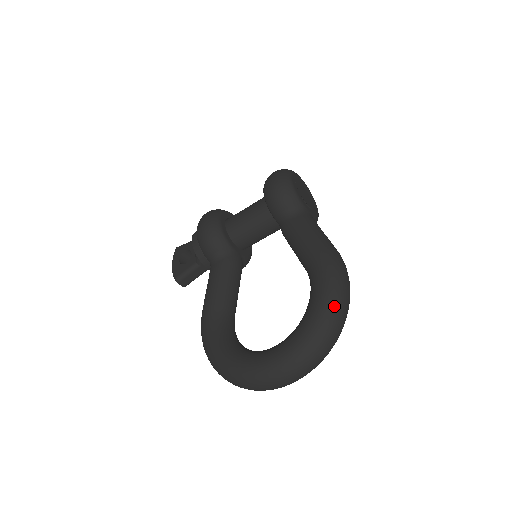
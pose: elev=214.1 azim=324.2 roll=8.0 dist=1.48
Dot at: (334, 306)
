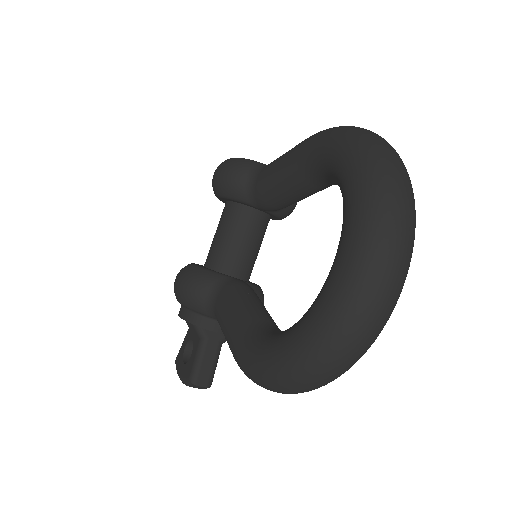
Dot at: (362, 137)
